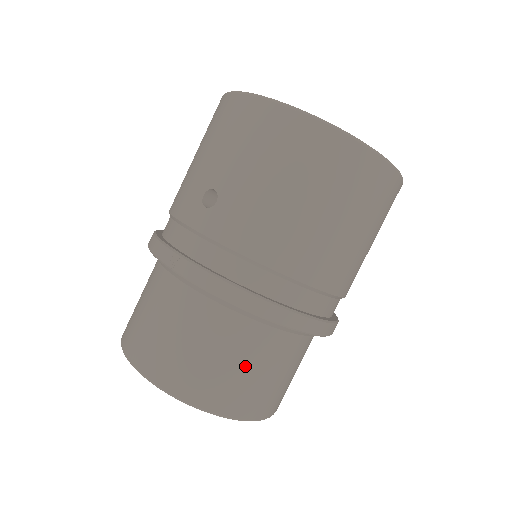
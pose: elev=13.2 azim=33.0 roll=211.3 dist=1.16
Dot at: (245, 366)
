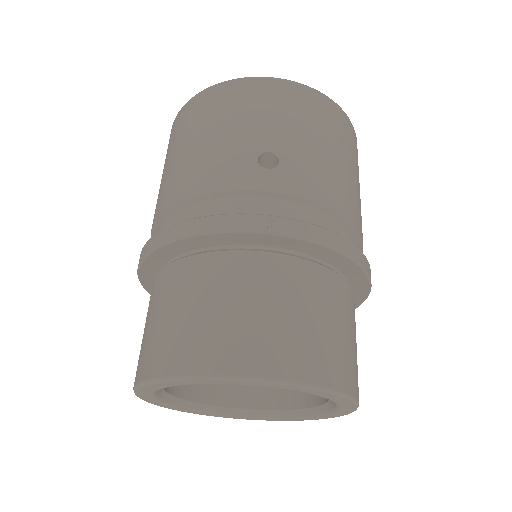
Dot at: (351, 331)
